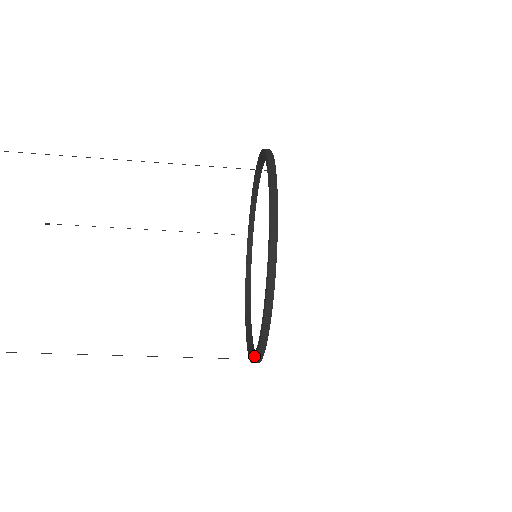
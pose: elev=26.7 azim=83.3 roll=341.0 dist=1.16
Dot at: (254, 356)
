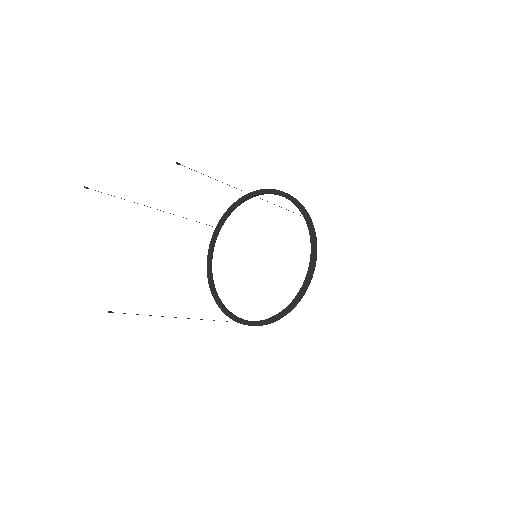
Dot at: (257, 322)
